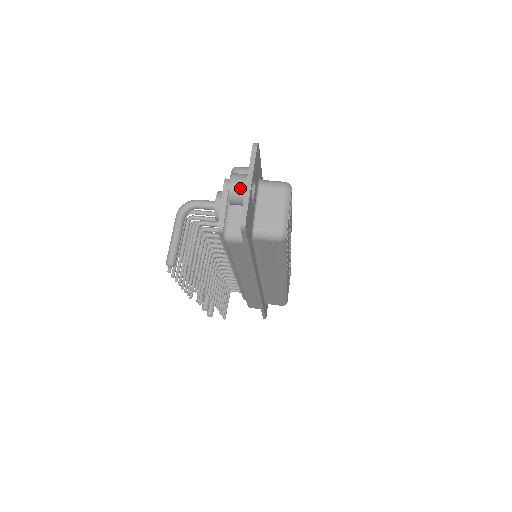
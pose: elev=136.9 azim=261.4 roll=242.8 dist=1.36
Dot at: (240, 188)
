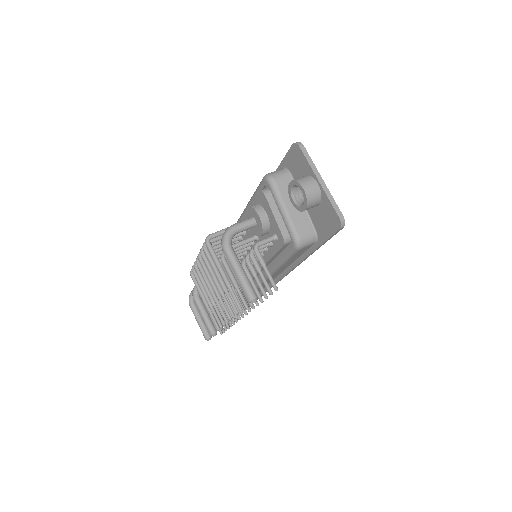
Dot at: (315, 191)
